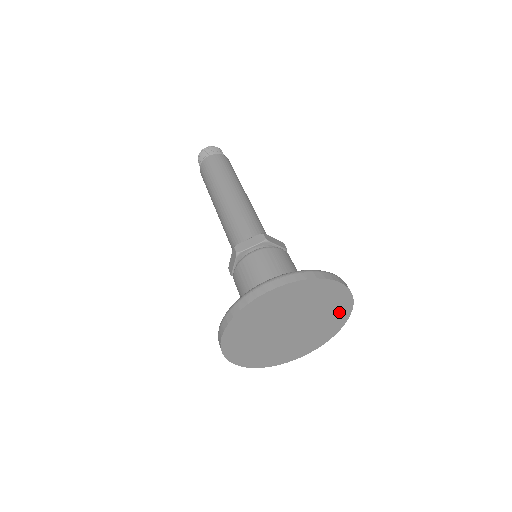
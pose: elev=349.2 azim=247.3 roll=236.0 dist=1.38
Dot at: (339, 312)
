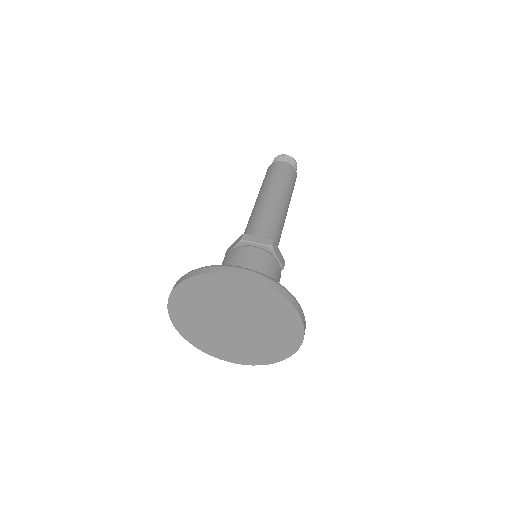
Dot at: (278, 308)
